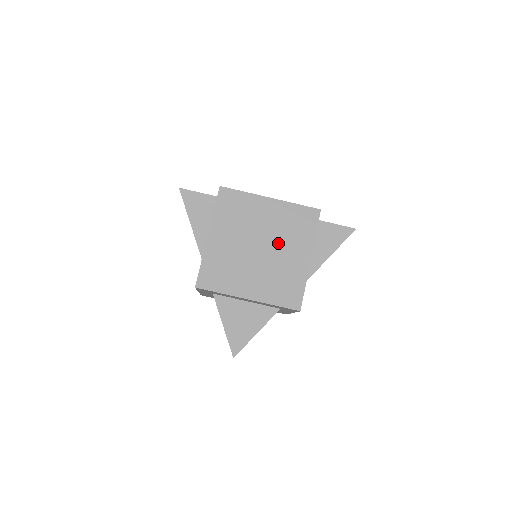
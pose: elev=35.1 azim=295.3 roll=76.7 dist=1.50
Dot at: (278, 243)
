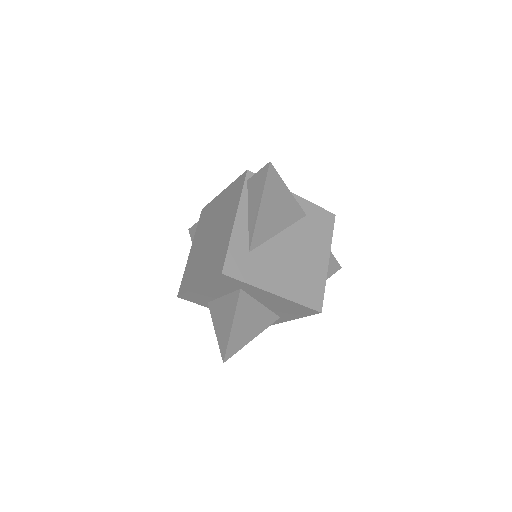
Dot at: (220, 223)
